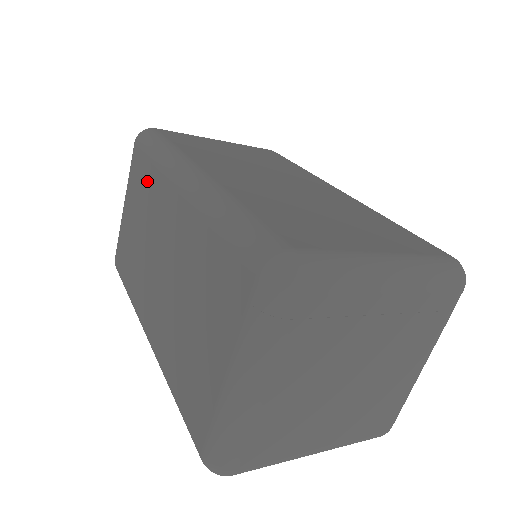
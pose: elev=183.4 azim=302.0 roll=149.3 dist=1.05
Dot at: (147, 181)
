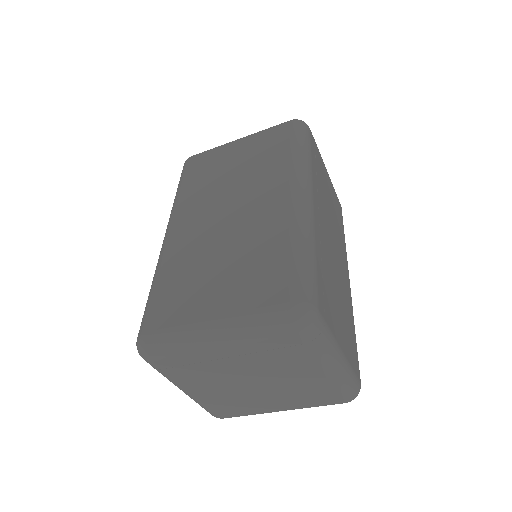
Dot at: occluded
